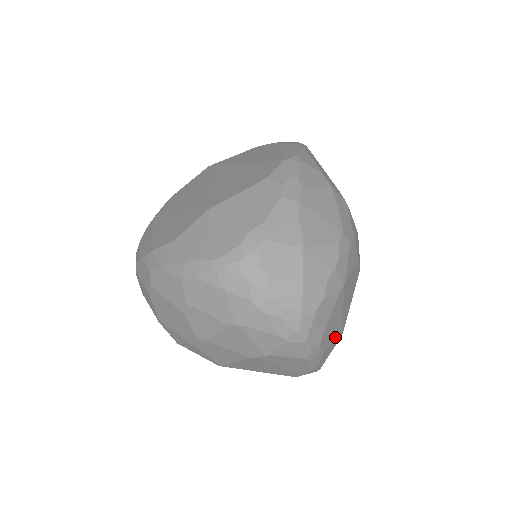
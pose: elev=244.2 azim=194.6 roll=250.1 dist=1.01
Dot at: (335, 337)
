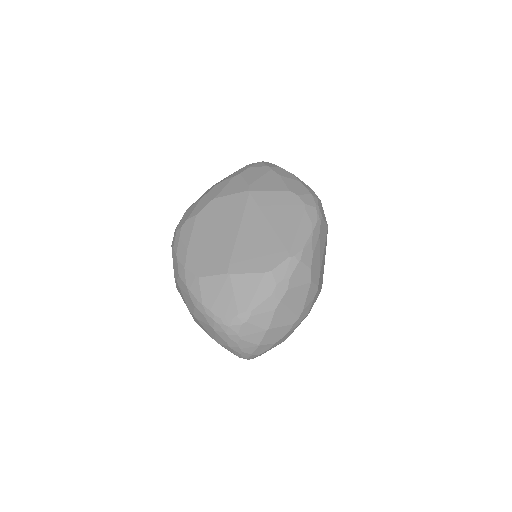
Dot at: occluded
